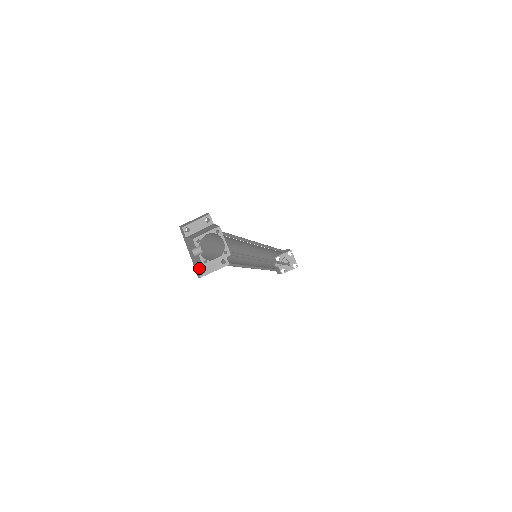
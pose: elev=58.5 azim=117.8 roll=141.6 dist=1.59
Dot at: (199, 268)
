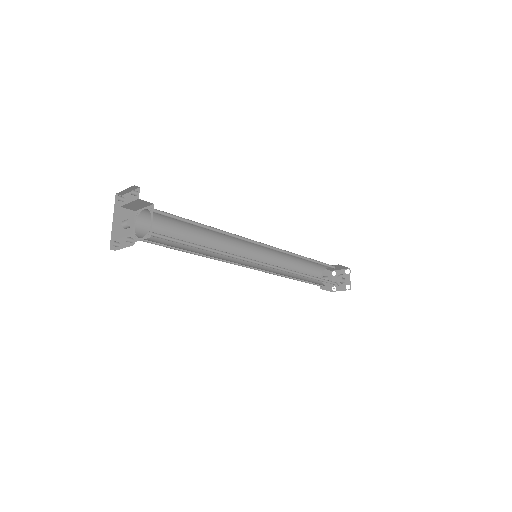
Dot at: (117, 241)
